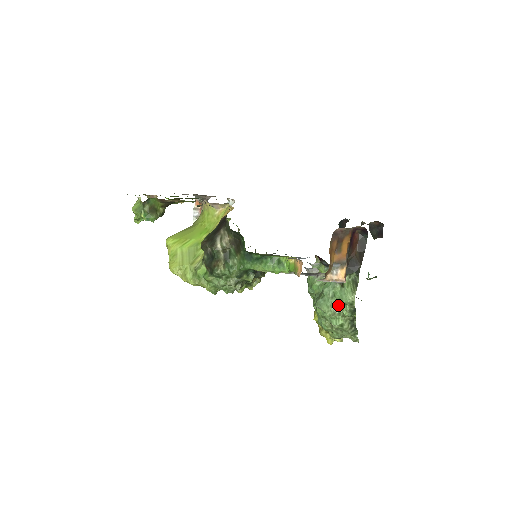
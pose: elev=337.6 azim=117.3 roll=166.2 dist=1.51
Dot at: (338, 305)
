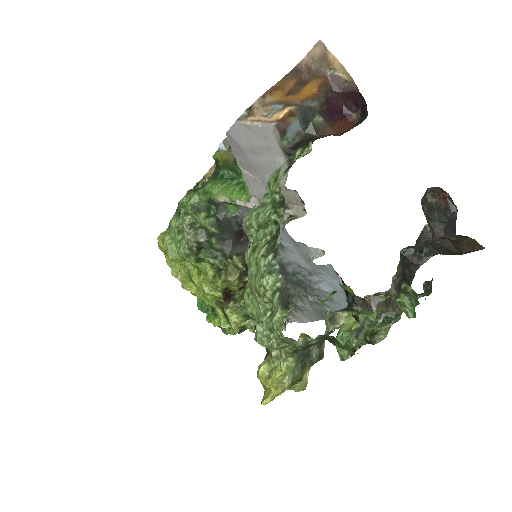
Dot at: (266, 204)
